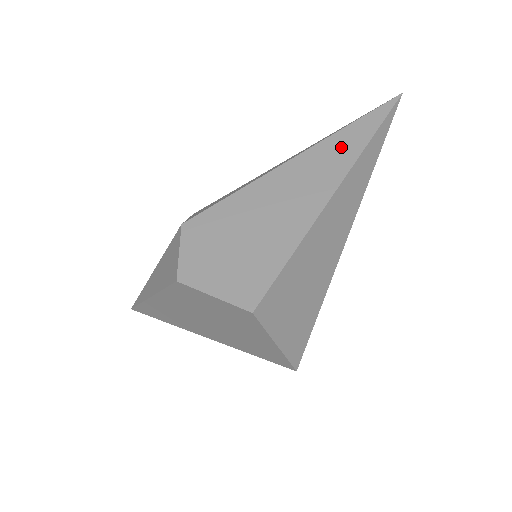
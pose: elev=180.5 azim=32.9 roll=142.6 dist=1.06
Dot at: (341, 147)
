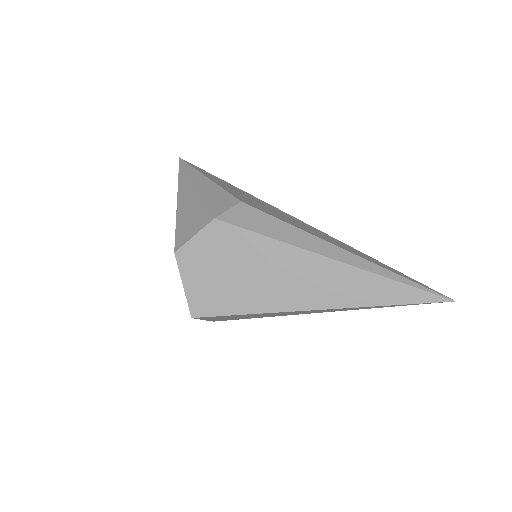
Dot at: (363, 288)
